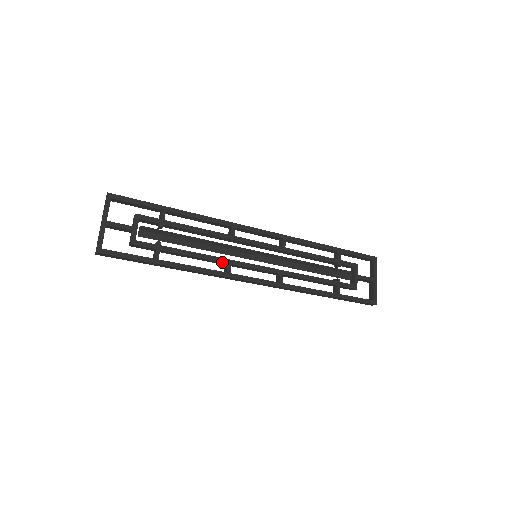
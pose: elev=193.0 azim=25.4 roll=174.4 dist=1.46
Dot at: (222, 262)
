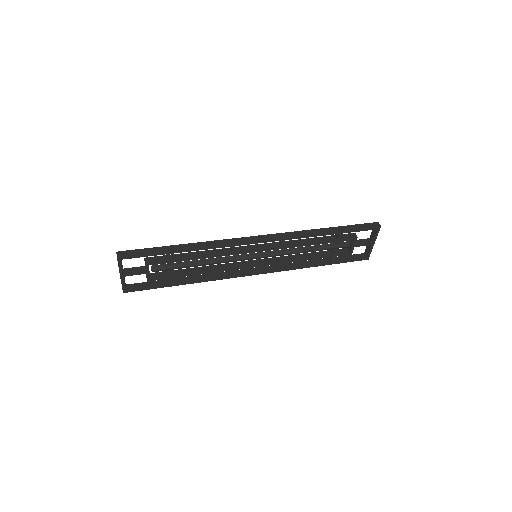
Dot at: occluded
